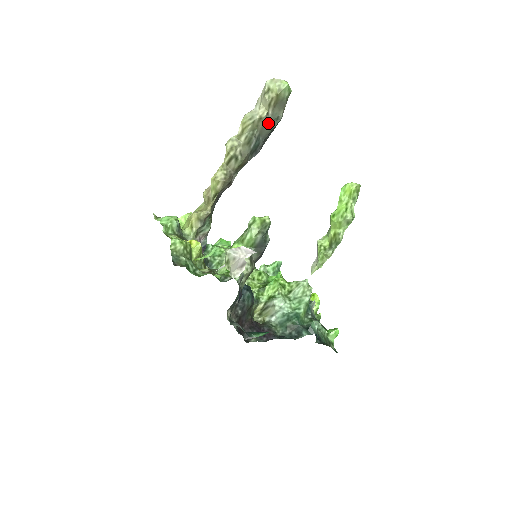
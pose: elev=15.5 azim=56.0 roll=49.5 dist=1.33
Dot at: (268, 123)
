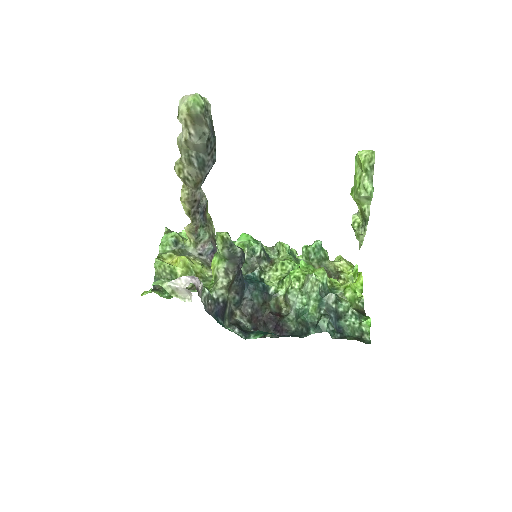
Dot at: (197, 141)
